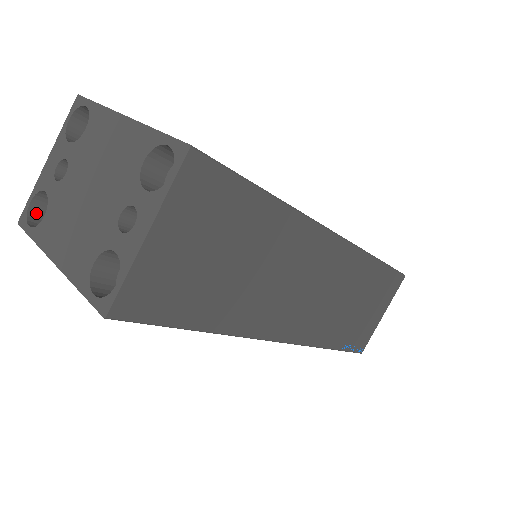
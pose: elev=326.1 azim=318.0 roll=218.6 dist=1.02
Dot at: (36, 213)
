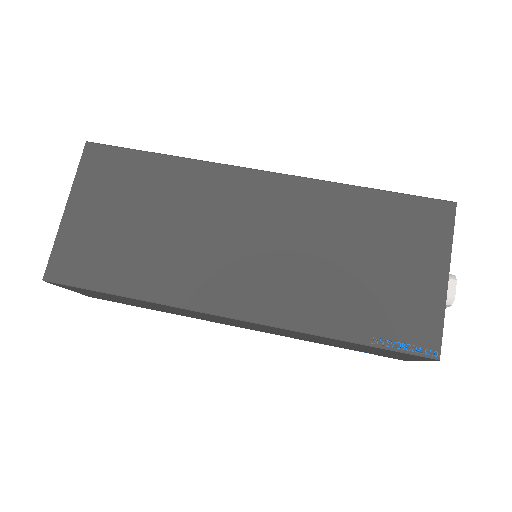
Dot at: occluded
